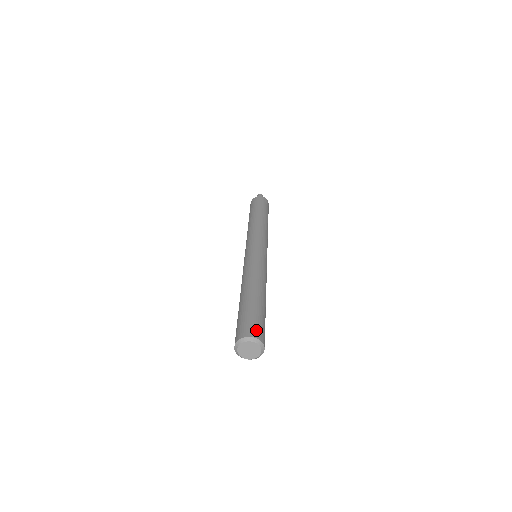
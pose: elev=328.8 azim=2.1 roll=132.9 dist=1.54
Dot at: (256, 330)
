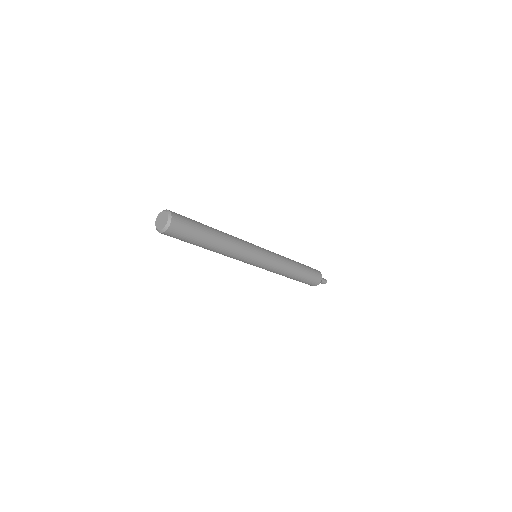
Dot at: (177, 214)
